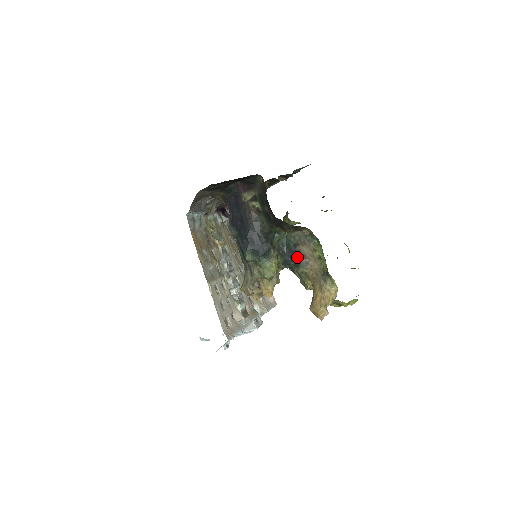
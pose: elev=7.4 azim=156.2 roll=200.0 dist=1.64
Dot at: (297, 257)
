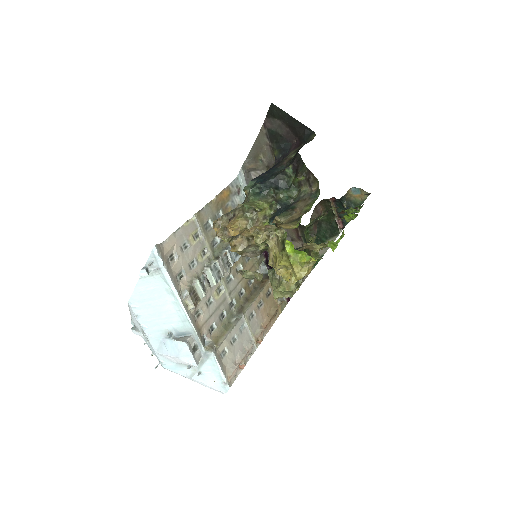
Dot at: (287, 208)
